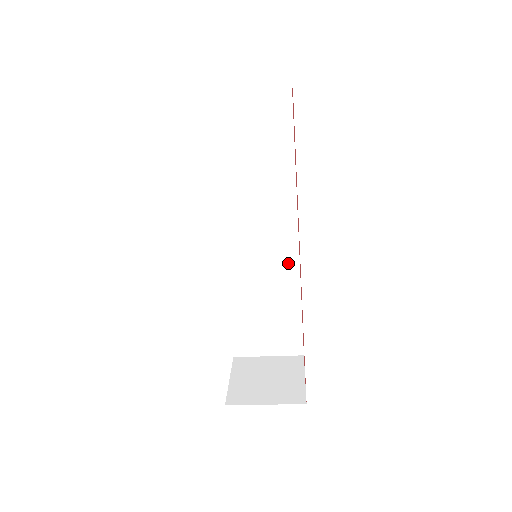
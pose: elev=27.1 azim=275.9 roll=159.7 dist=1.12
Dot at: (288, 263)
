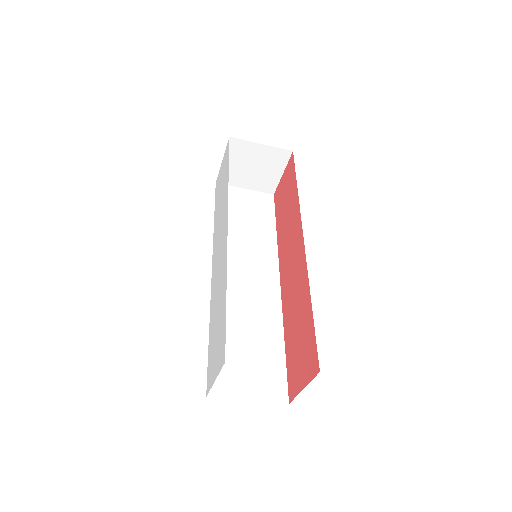
Dot at: (271, 300)
